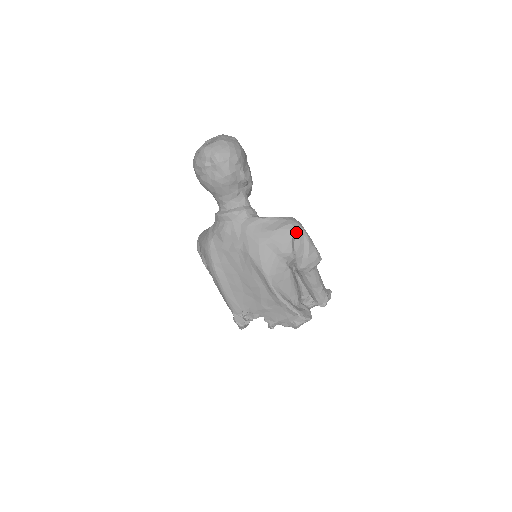
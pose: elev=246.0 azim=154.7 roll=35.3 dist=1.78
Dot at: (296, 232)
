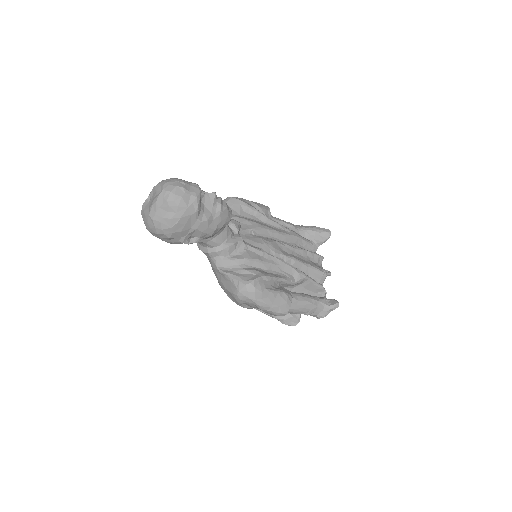
Dot at: (243, 302)
